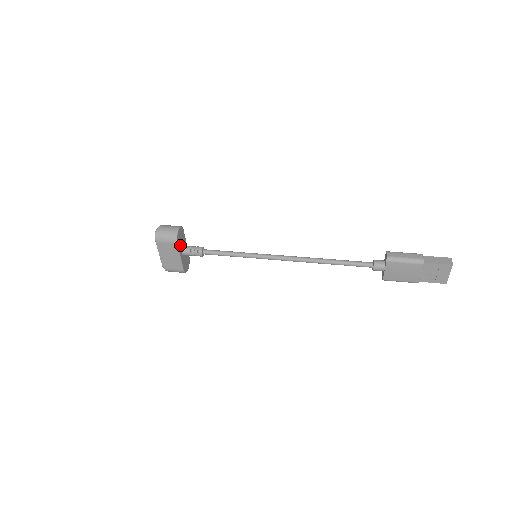
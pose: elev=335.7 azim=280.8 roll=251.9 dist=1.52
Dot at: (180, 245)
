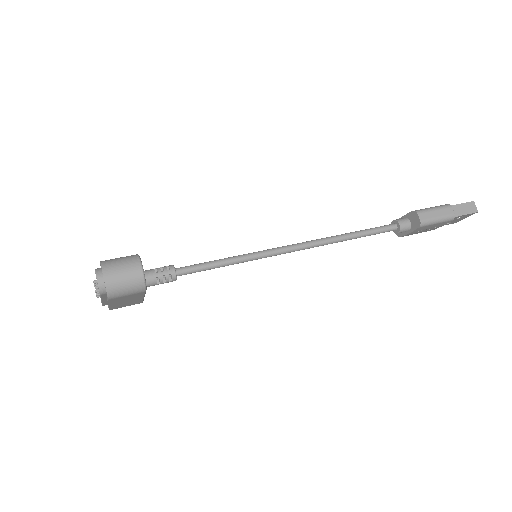
Dot at: occluded
